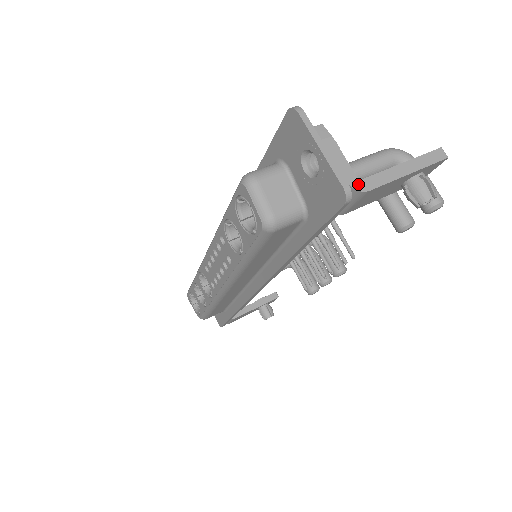
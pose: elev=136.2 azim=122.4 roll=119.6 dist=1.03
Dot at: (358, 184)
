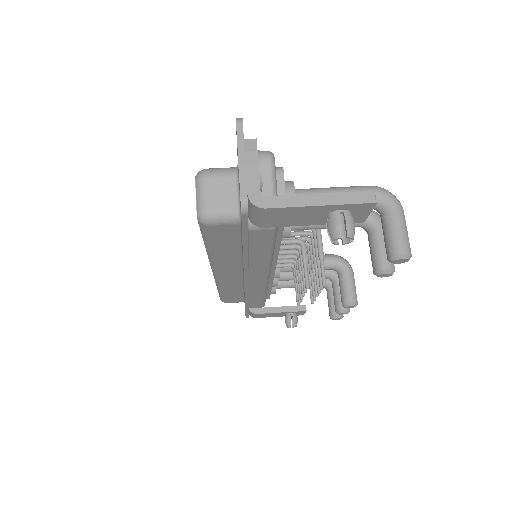
Dot at: (258, 199)
